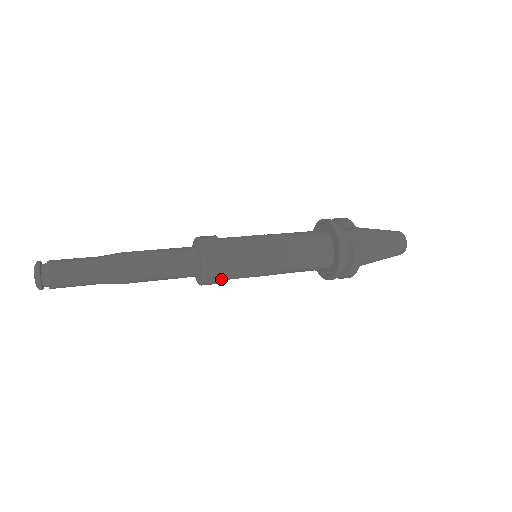
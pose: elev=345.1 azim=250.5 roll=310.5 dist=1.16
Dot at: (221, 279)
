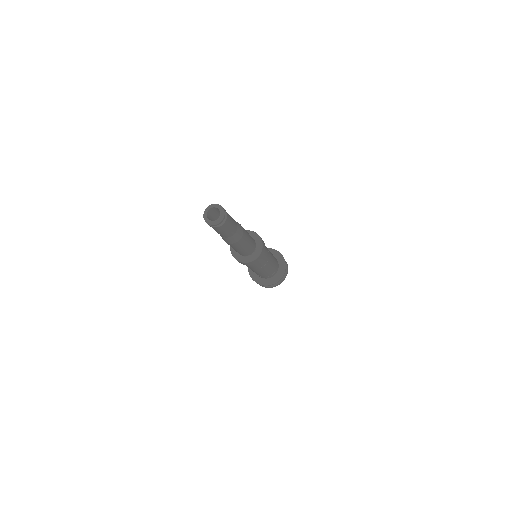
Dot at: occluded
